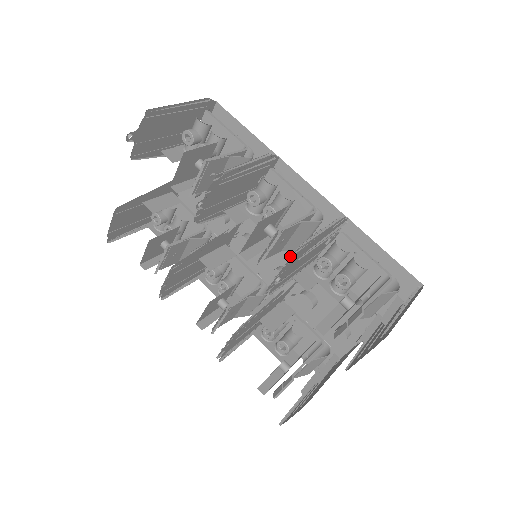
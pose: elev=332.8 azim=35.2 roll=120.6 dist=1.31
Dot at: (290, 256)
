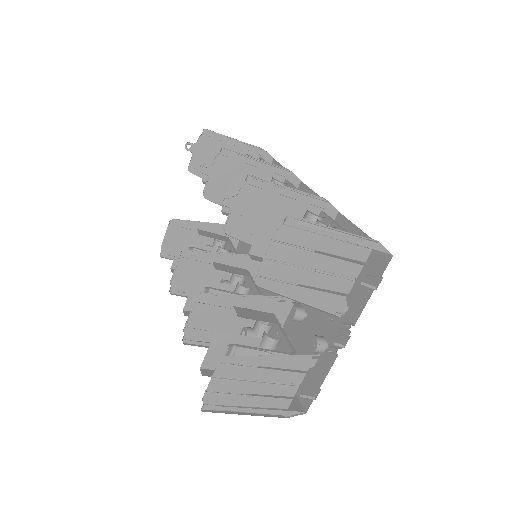
Dot at: occluded
